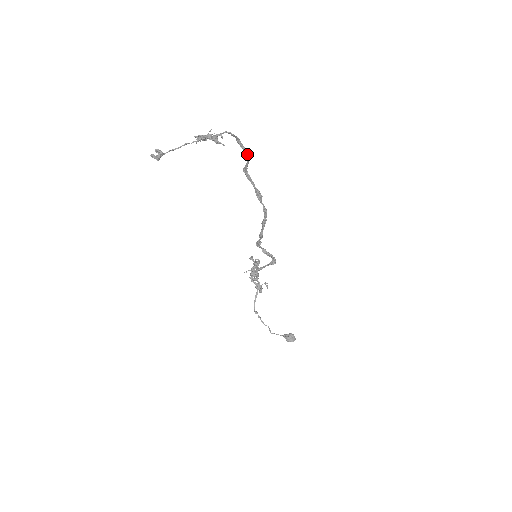
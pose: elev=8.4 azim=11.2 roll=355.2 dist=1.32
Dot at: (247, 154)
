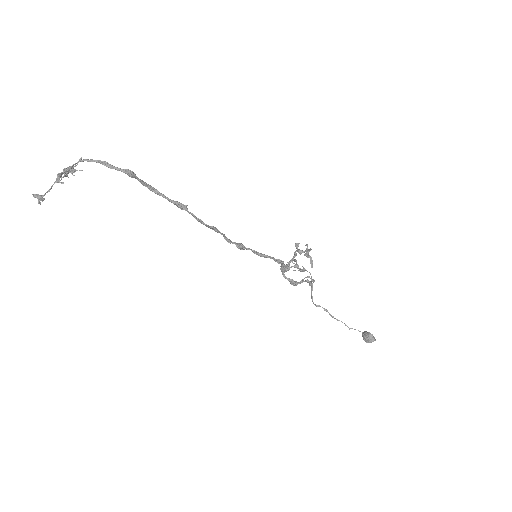
Dot at: occluded
